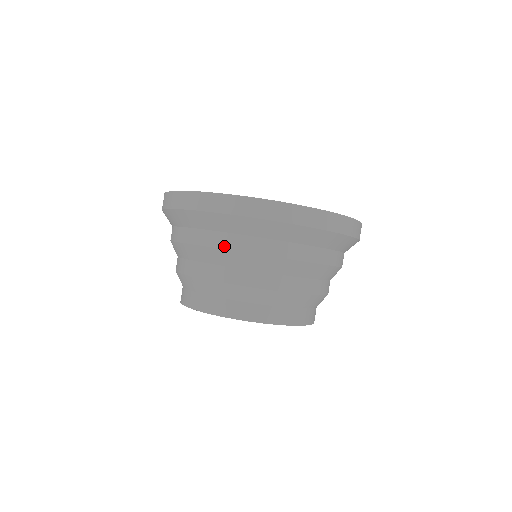
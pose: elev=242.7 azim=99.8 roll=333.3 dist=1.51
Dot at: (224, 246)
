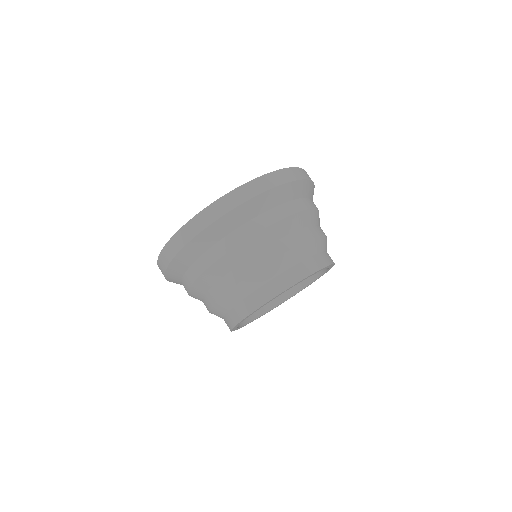
Dot at: (215, 259)
